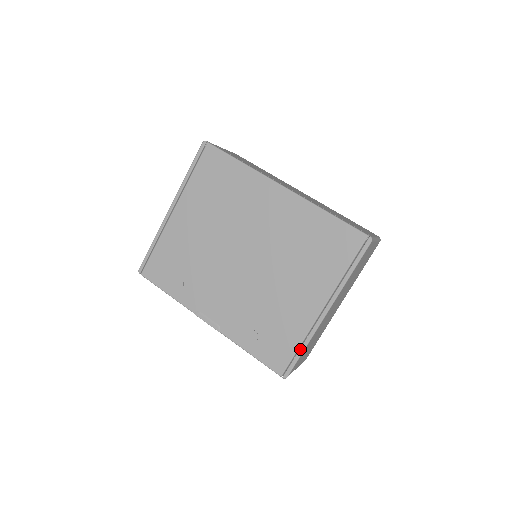
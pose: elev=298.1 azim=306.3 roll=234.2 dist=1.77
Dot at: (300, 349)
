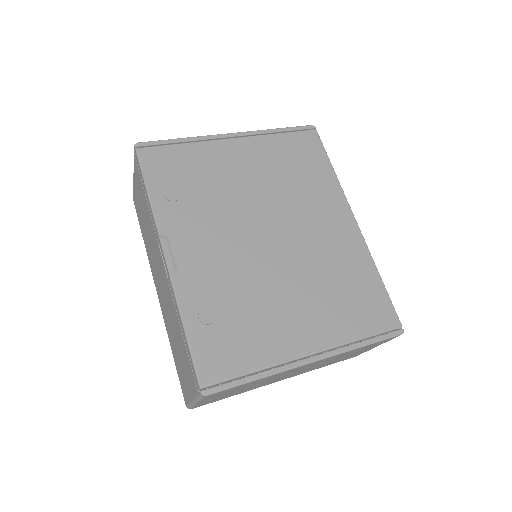
Dot at: (252, 375)
